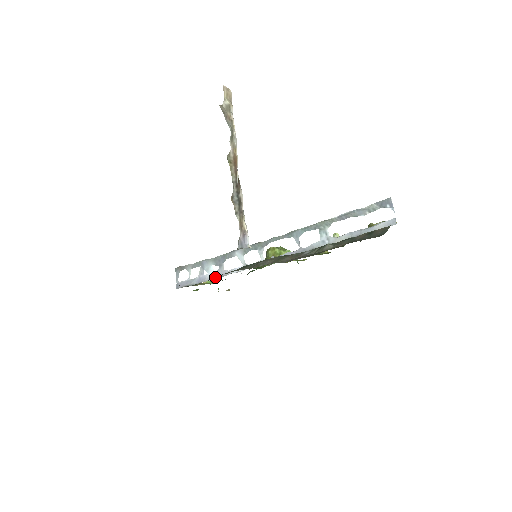
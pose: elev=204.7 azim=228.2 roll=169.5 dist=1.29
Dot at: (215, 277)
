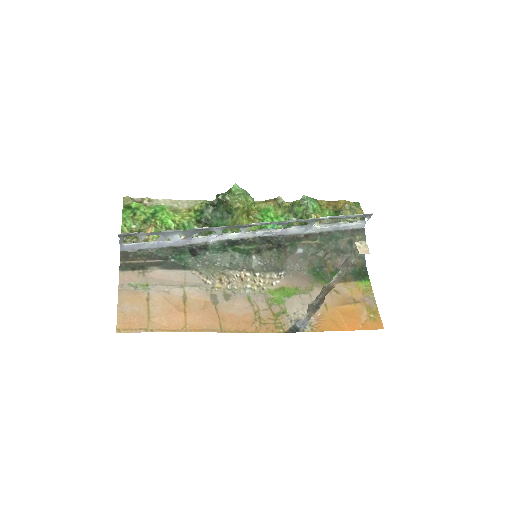
Dot at: (182, 244)
